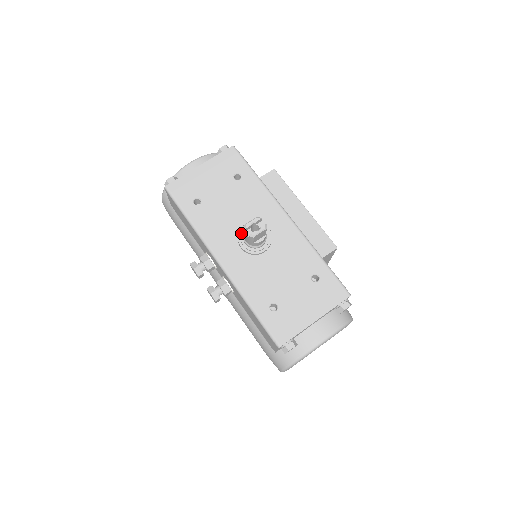
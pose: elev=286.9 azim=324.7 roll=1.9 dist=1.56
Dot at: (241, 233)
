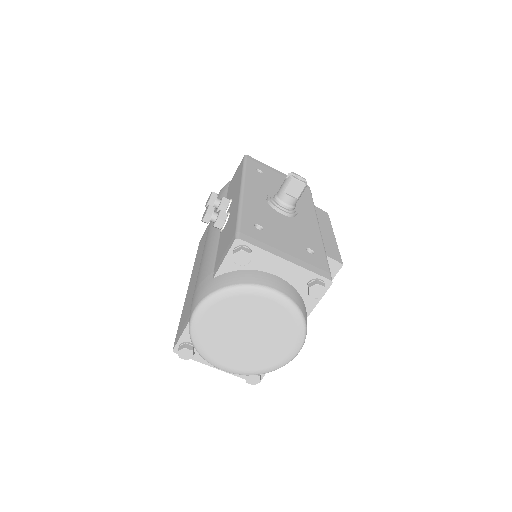
Dot at: occluded
